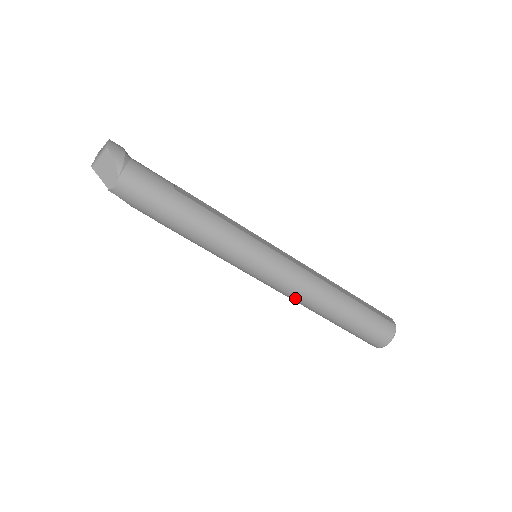
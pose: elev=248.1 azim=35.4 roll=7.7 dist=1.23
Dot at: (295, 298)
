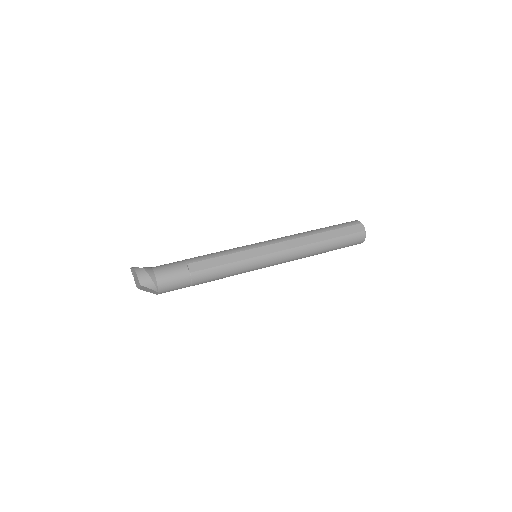
Dot at: occluded
